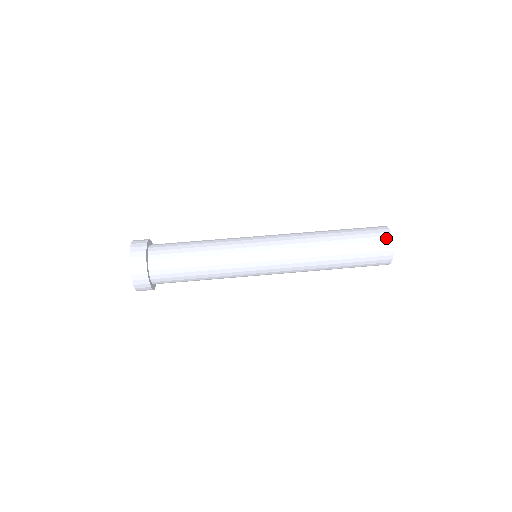
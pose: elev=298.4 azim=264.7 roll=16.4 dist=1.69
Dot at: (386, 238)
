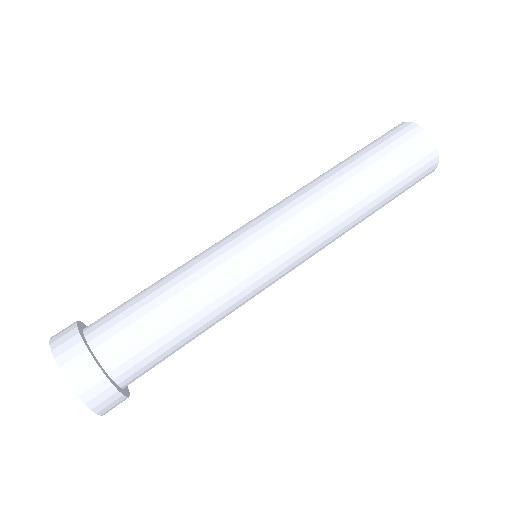
Dot at: (432, 163)
